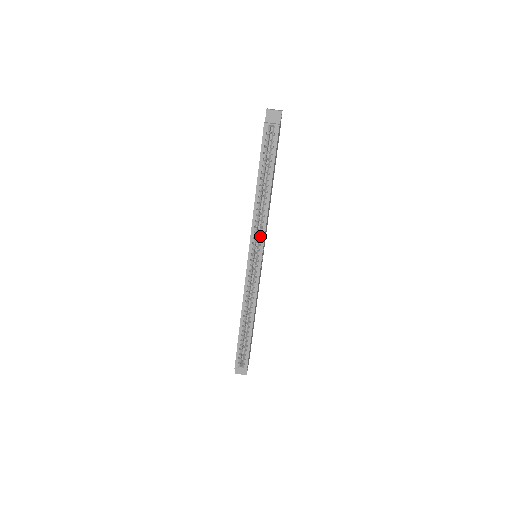
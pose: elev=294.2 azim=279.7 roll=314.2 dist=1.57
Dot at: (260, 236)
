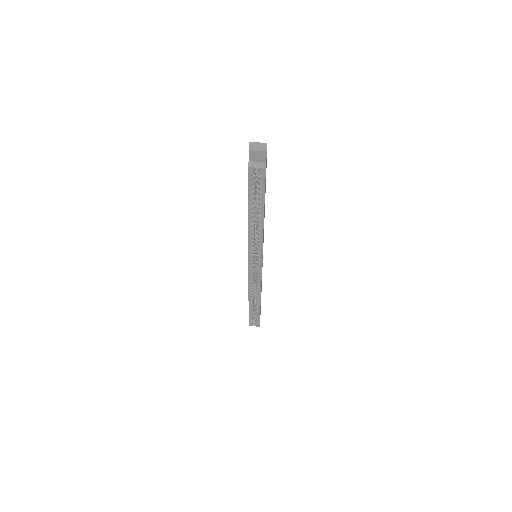
Dot at: (258, 250)
